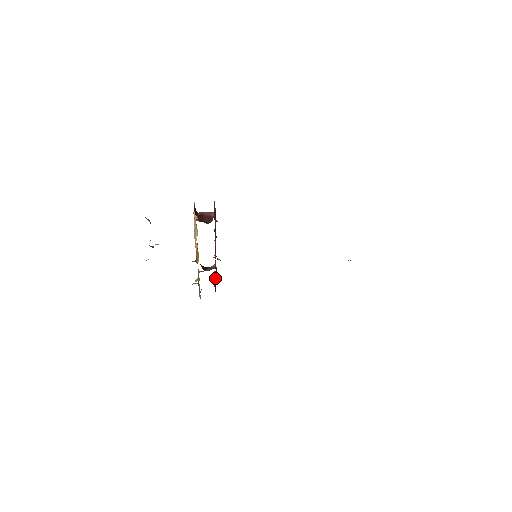
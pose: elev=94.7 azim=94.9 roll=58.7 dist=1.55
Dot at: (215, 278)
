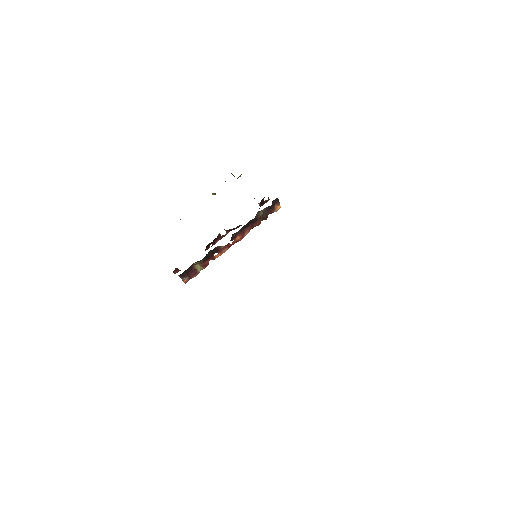
Dot at: (196, 270)
